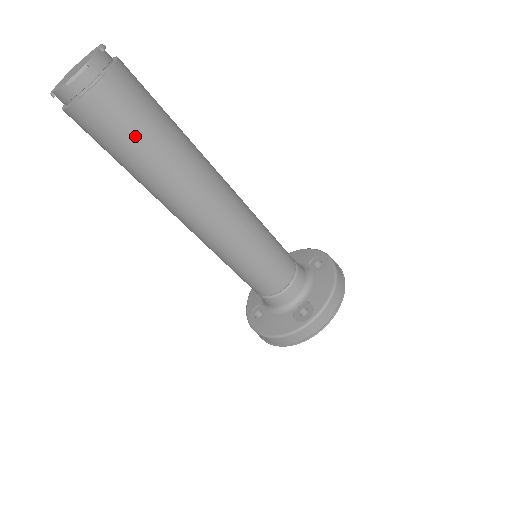
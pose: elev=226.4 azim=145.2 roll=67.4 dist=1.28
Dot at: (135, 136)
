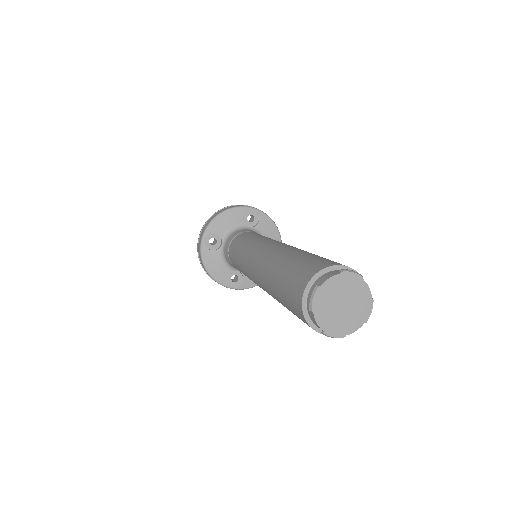
Dot at: occluded
